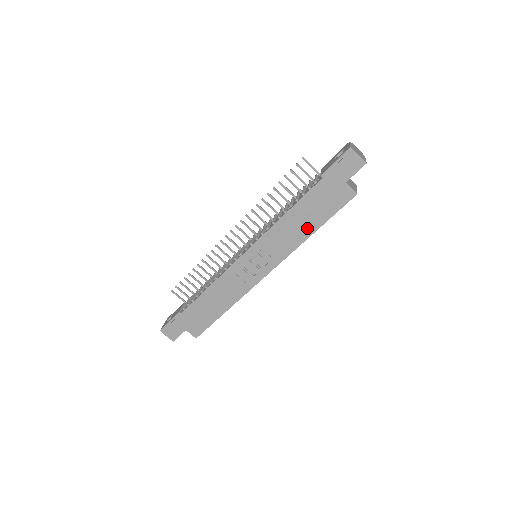
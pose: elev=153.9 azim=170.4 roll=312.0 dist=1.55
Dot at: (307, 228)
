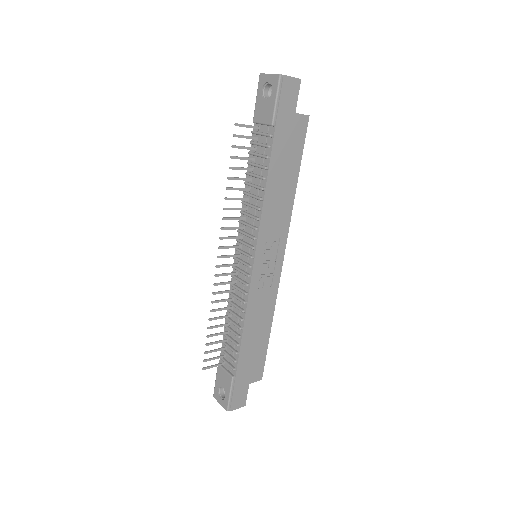
Dot at: (289, 185)
